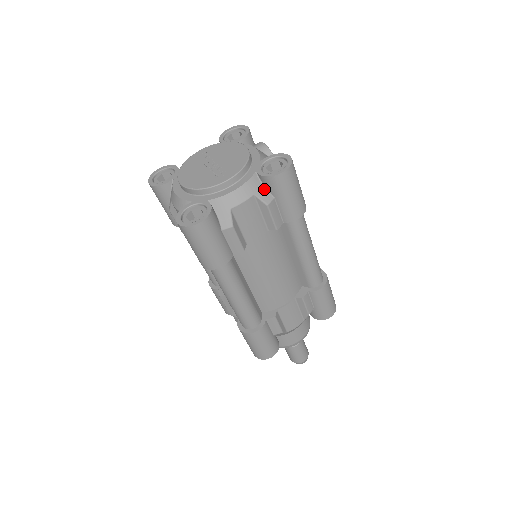
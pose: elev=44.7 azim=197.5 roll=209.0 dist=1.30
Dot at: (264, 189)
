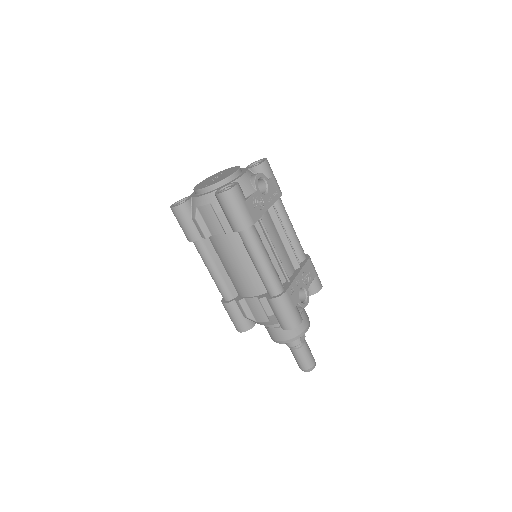
Dot at: (218, 202)
